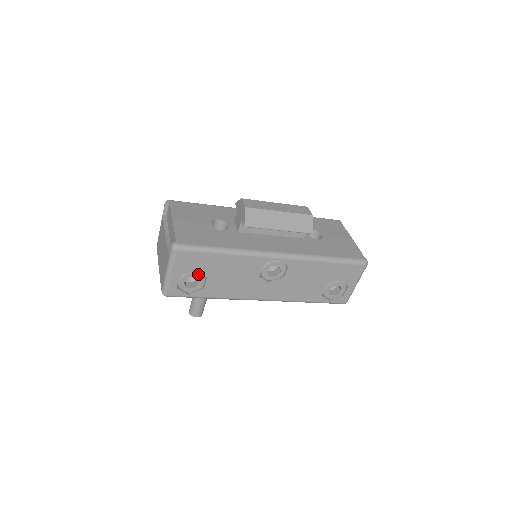
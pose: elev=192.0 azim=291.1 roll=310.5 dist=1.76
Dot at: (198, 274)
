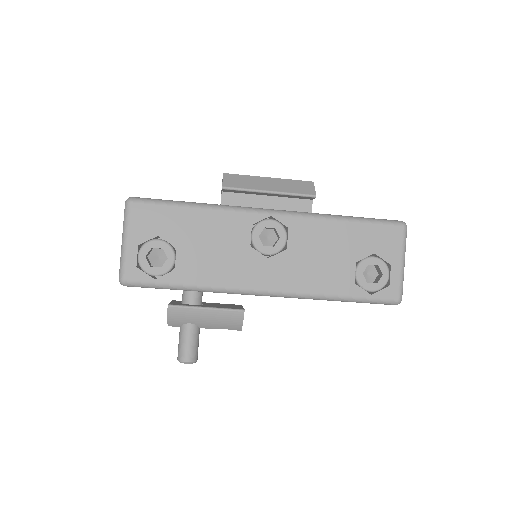
Dot at: (164, 243)
